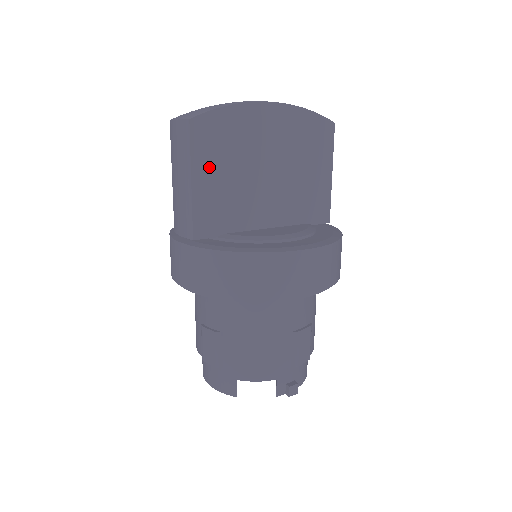
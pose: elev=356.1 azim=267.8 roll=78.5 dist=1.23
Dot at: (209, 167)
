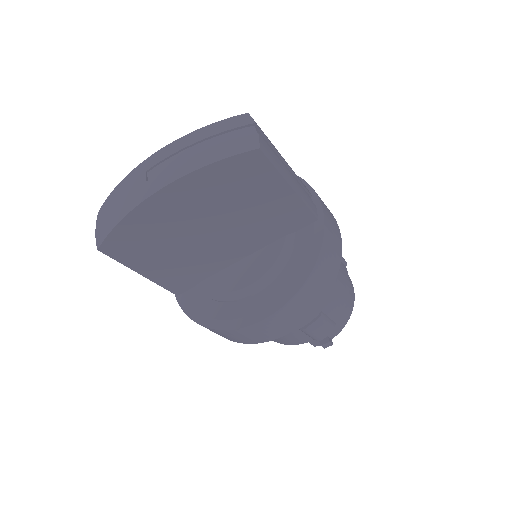
Dot at: (147, 261)
